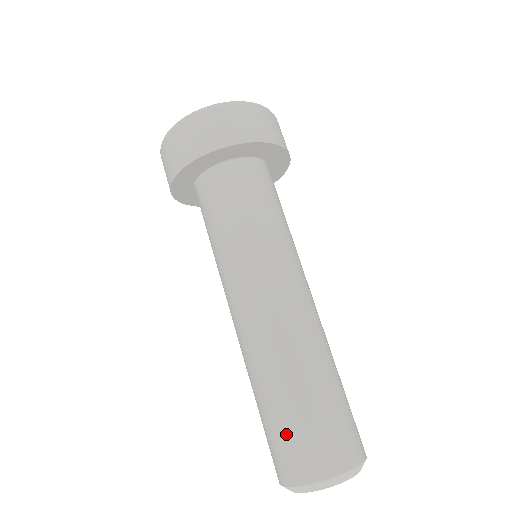
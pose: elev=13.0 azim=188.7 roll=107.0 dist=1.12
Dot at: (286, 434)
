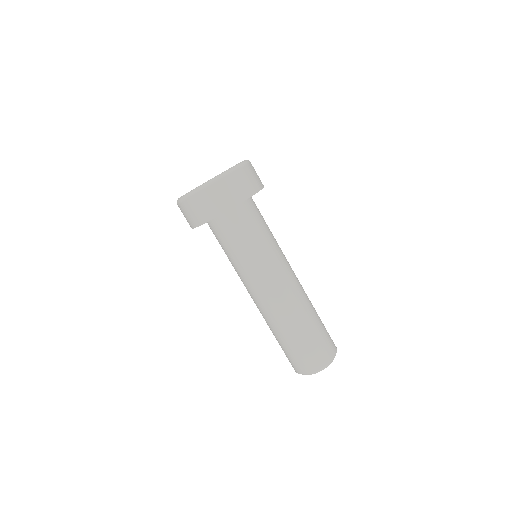
Dot at: (303, 351)
